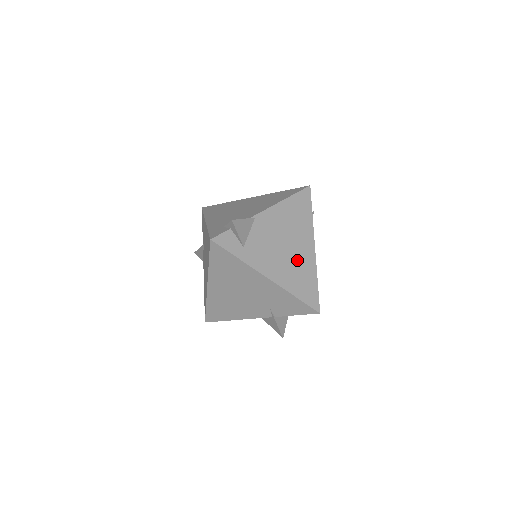
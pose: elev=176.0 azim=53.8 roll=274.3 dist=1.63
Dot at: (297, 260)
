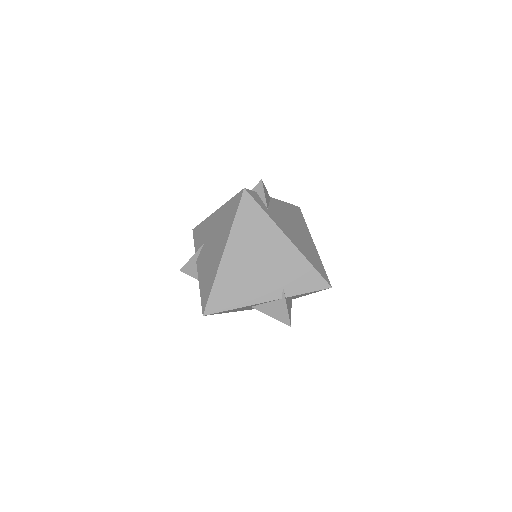
Dot at: (305, 242)
